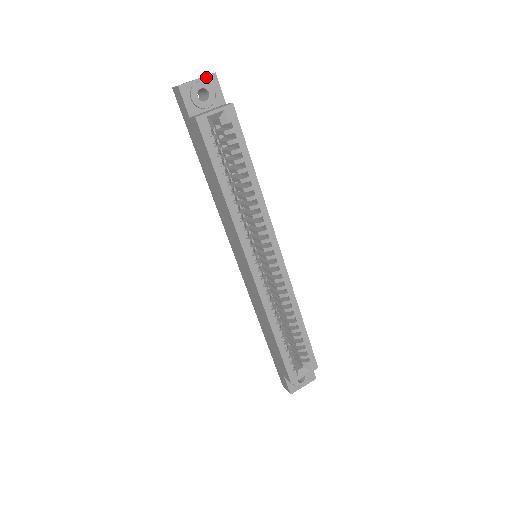
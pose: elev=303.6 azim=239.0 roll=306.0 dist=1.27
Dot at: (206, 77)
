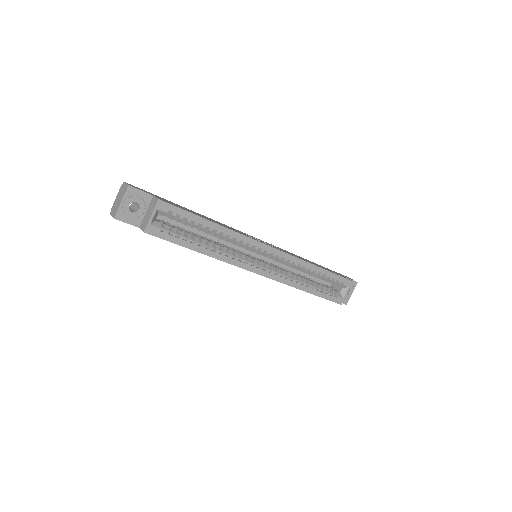
Dot at: (125, 194)
